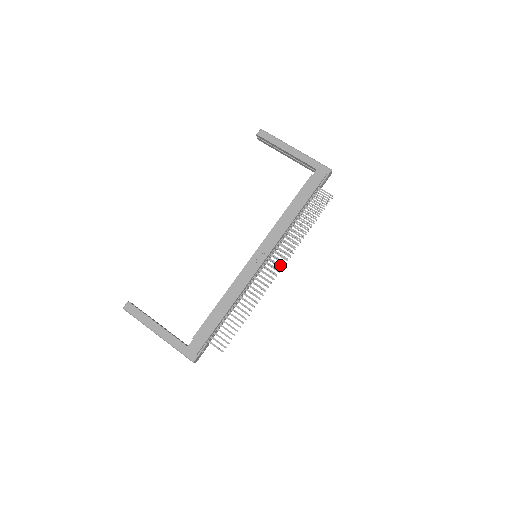
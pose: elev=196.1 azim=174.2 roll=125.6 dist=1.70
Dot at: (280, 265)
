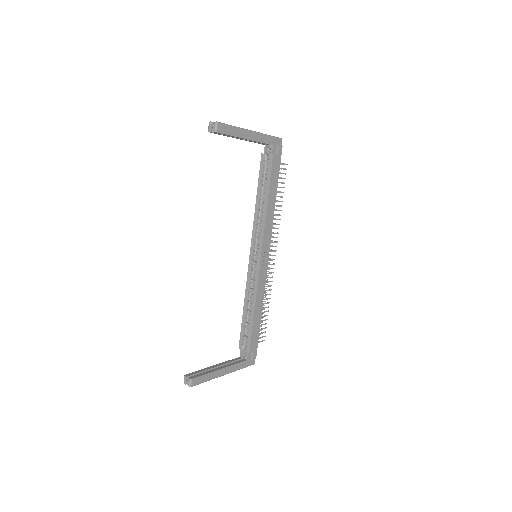
Dot at: (275, 251)
